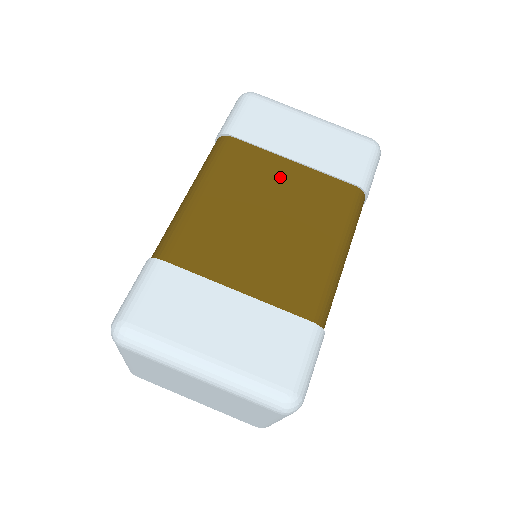
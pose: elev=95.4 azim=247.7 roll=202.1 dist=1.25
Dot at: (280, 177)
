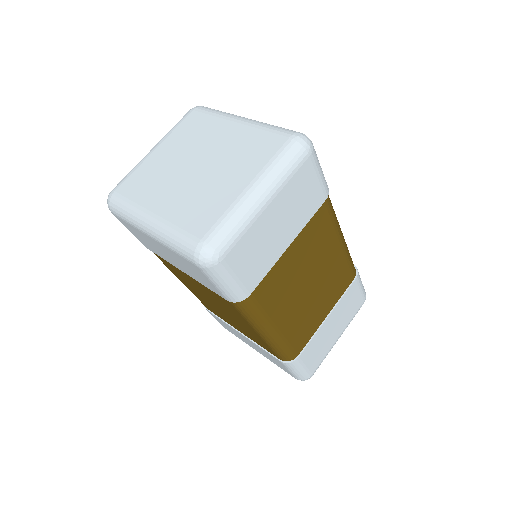
Dot at: occluded
